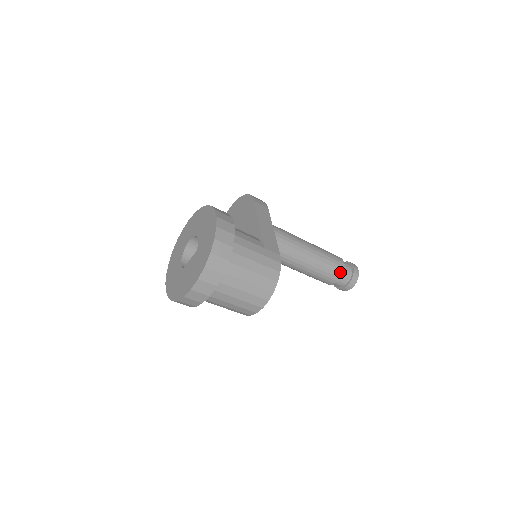
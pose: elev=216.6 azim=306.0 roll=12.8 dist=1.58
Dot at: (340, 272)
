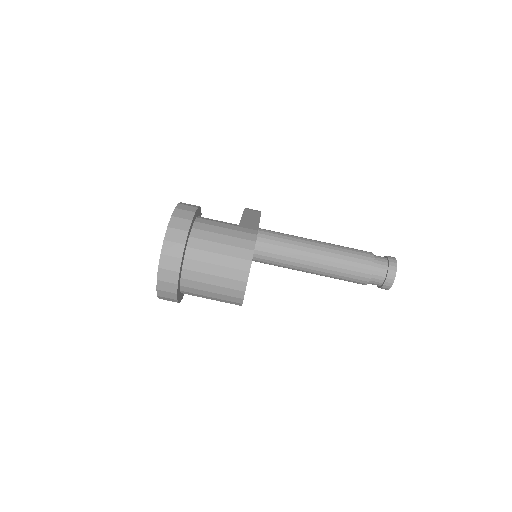
Dot at: (370, 263)
